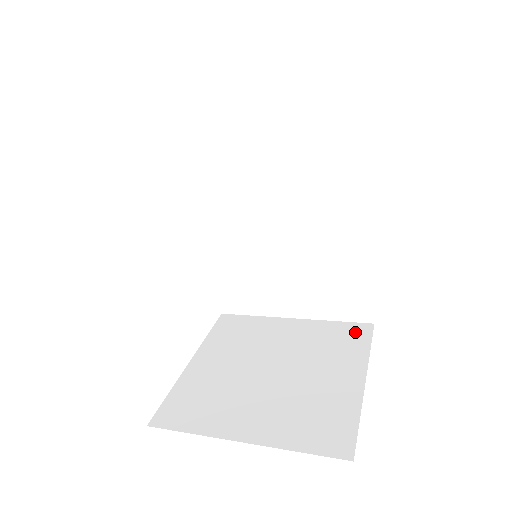
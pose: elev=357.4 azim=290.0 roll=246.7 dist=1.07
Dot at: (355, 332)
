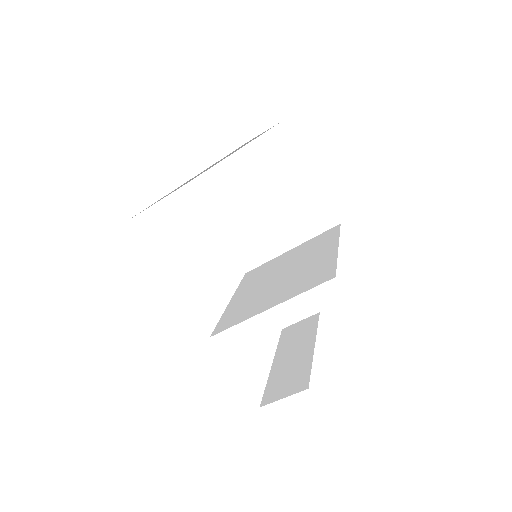
Dot at: occluded
